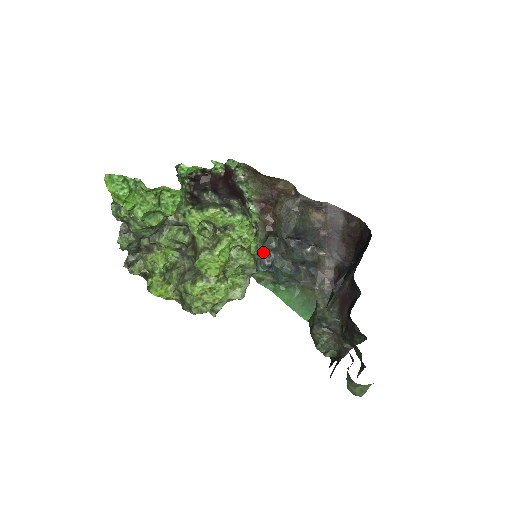
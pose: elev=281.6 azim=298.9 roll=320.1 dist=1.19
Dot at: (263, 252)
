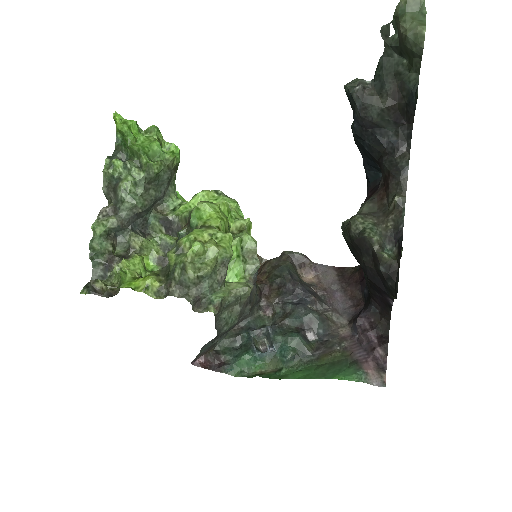
Dot at: (257, 329)
